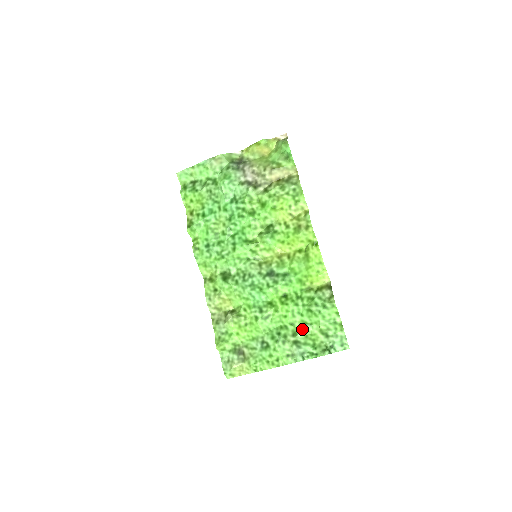
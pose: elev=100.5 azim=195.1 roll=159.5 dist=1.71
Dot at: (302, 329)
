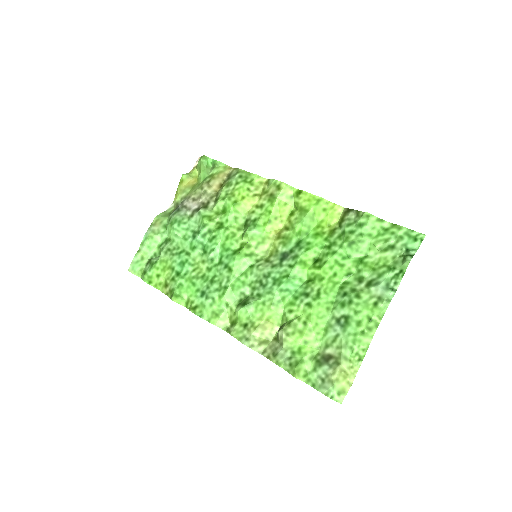
Dot at: (362, 268)
